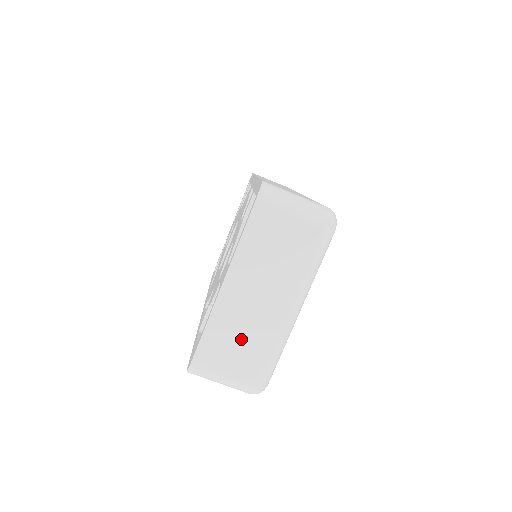
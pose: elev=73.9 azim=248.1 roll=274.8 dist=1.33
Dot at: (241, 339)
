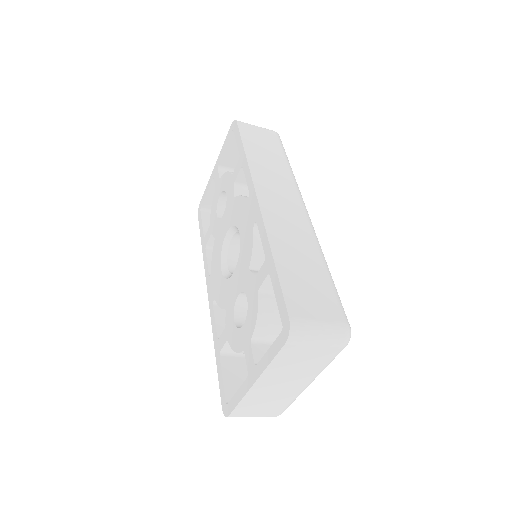
Dot at: (267, 402)
